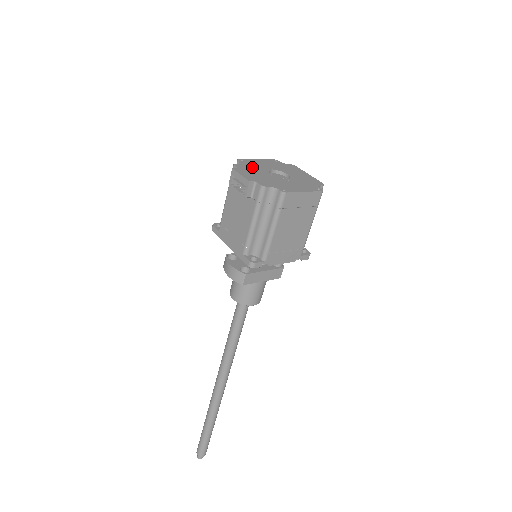
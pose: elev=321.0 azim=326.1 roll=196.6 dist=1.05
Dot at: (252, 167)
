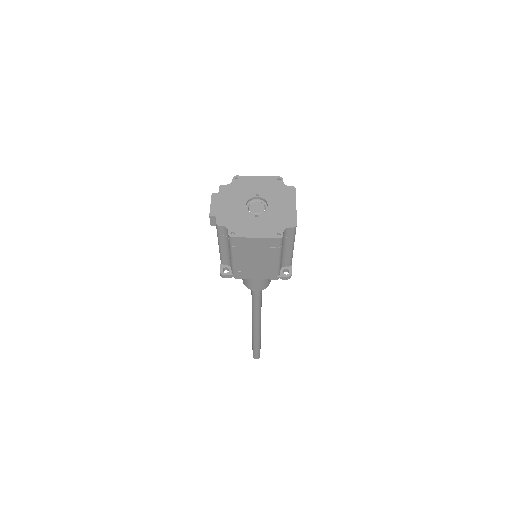
Dot at: (236, 191)
